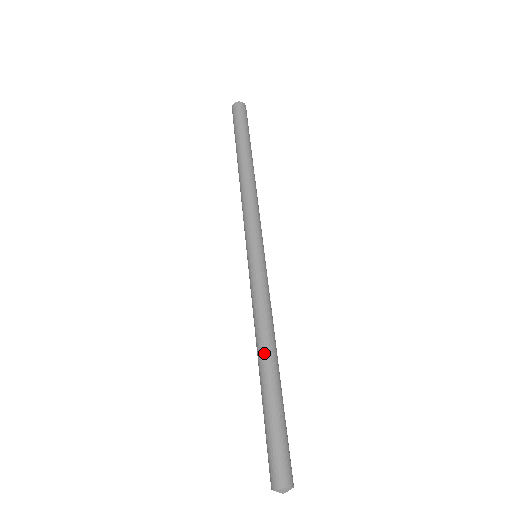
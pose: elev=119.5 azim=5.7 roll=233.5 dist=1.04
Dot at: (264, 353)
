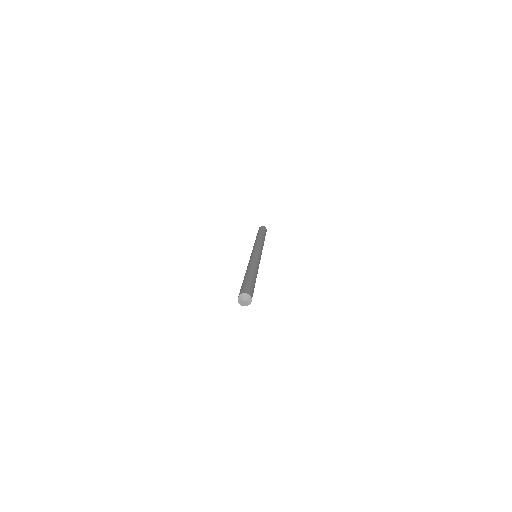
Dot at: (248, 269)
